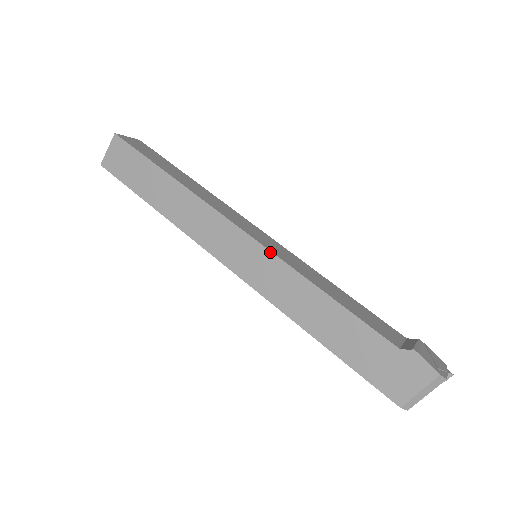
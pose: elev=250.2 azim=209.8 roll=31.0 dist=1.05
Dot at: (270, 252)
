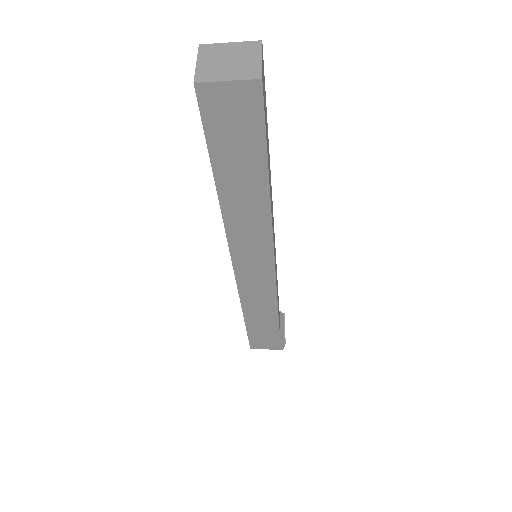
Dot at: (275, 282)
